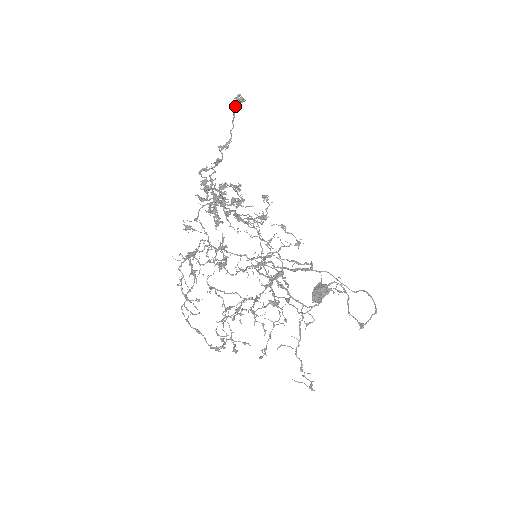
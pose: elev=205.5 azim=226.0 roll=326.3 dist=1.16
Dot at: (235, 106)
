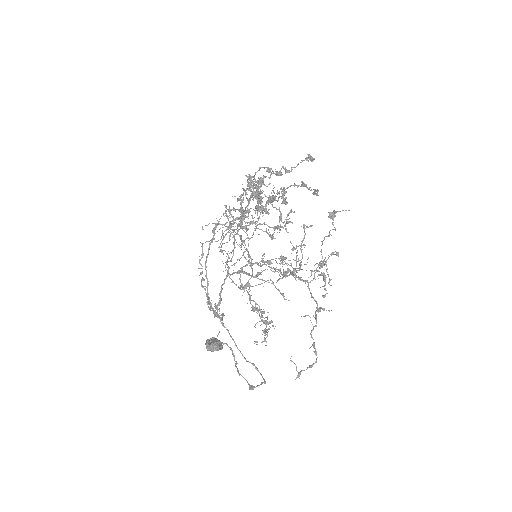
Dot at: (306, 158)
